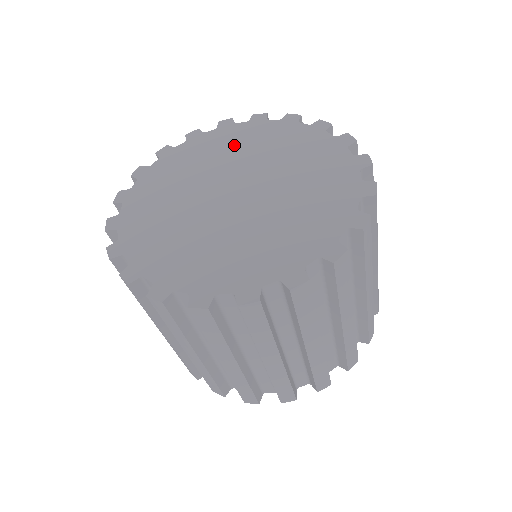
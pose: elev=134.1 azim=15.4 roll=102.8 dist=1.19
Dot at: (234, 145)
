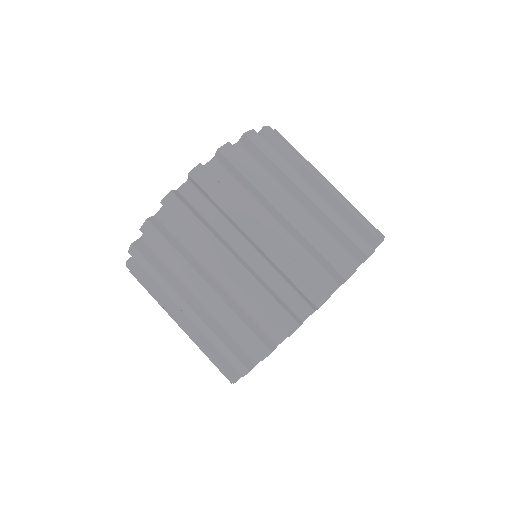
Dot at: occluded
